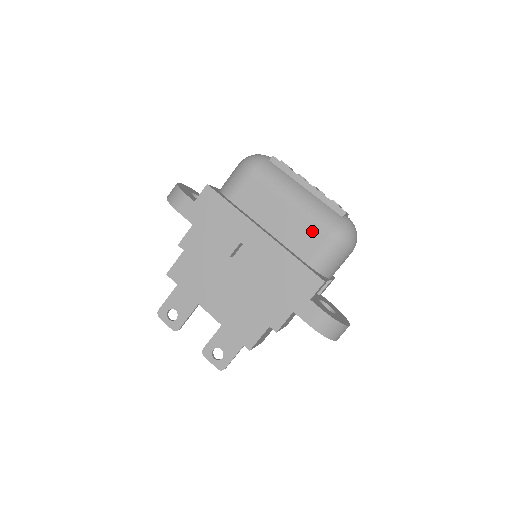
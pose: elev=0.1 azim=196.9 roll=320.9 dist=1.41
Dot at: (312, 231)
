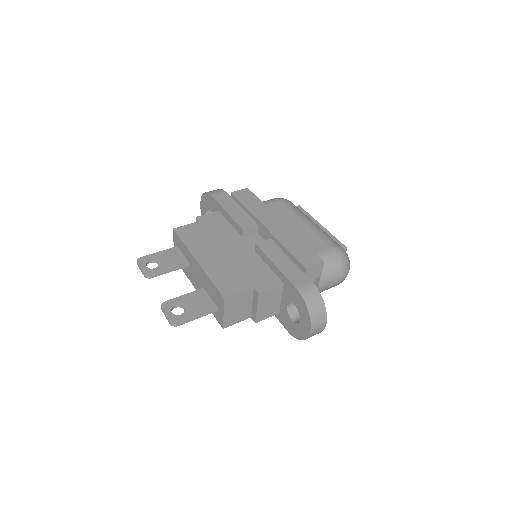
Dot at: (319, 241)
